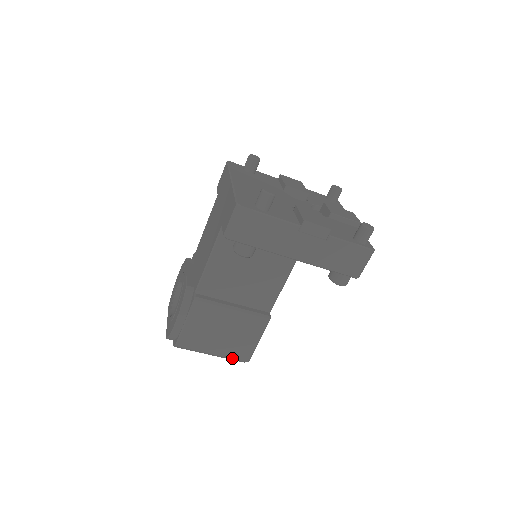
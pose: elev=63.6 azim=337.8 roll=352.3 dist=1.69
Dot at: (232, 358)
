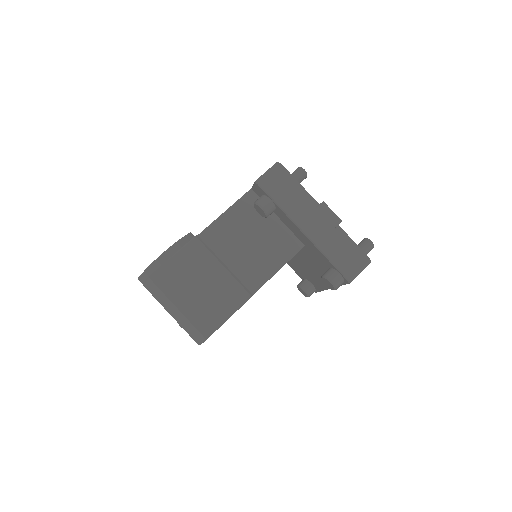
Dot at: (193, 324)
